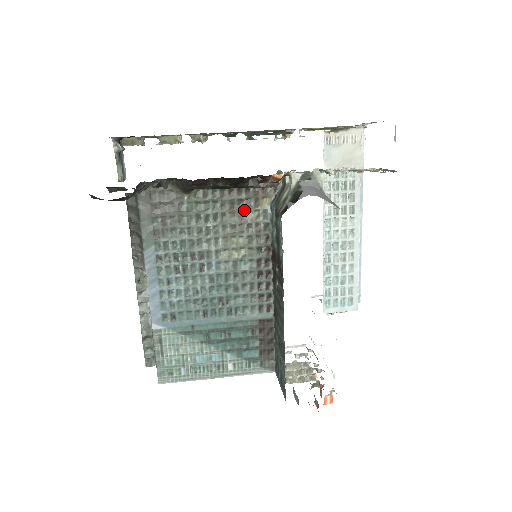
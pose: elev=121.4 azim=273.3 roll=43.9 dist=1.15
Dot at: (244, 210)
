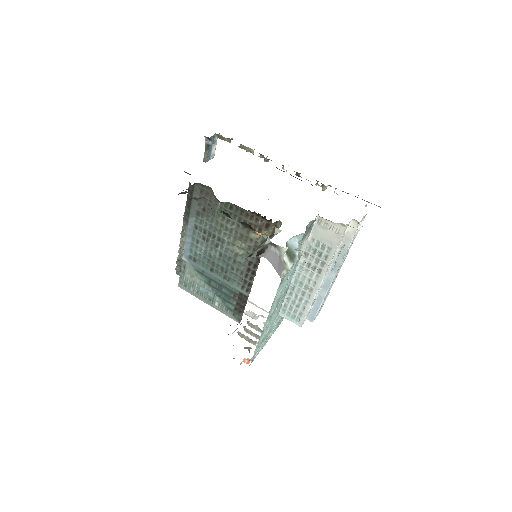
Dot at: occluded
